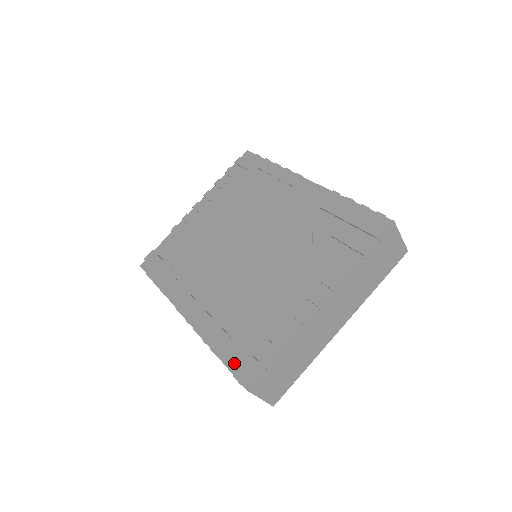
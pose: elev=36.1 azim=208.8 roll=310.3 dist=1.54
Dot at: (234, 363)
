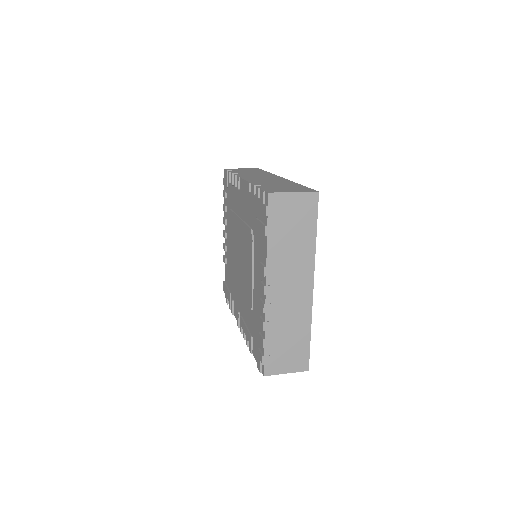
Dot at: (257, 357)
